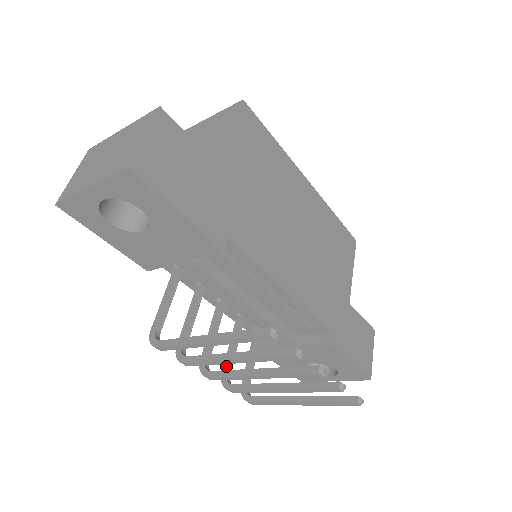
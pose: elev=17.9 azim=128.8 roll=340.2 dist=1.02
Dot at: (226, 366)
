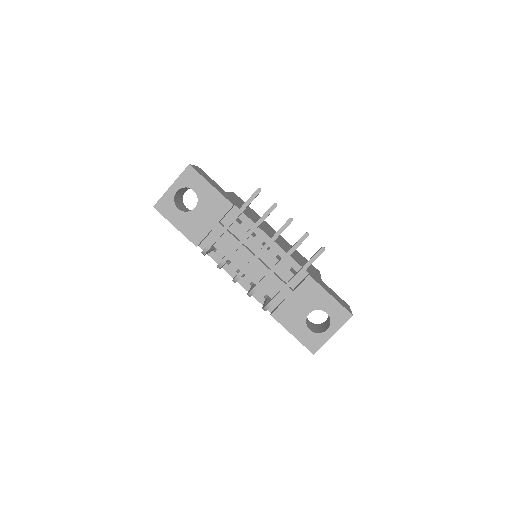
Dot at: (249, 291)
